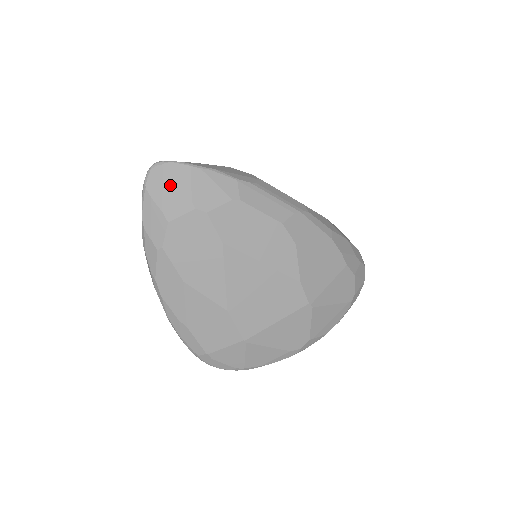
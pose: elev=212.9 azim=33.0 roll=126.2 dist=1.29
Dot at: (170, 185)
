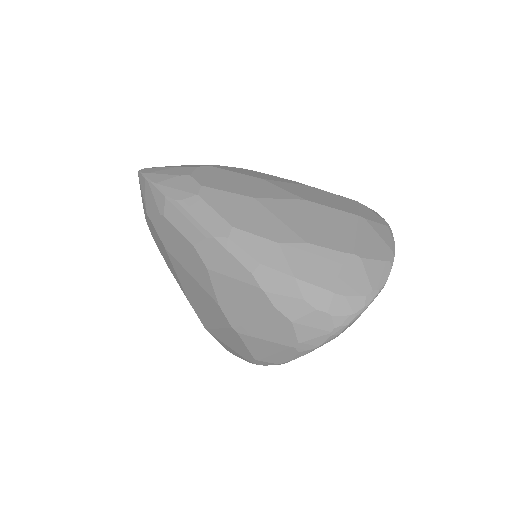
Dot at: (141, 191)
